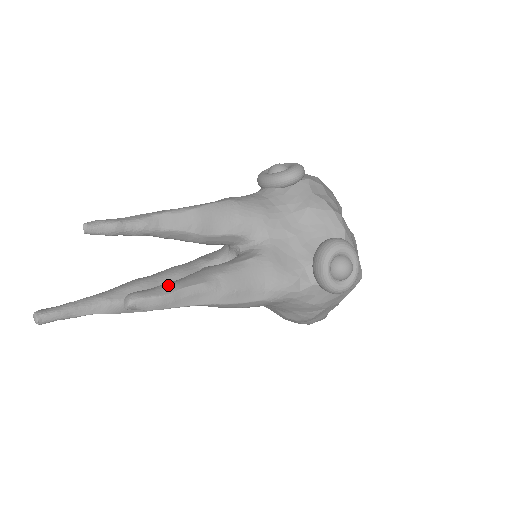
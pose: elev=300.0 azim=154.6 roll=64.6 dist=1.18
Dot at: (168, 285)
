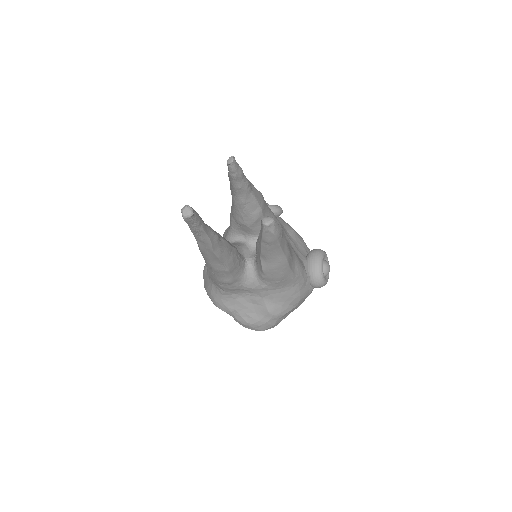
Dot at: occluded
